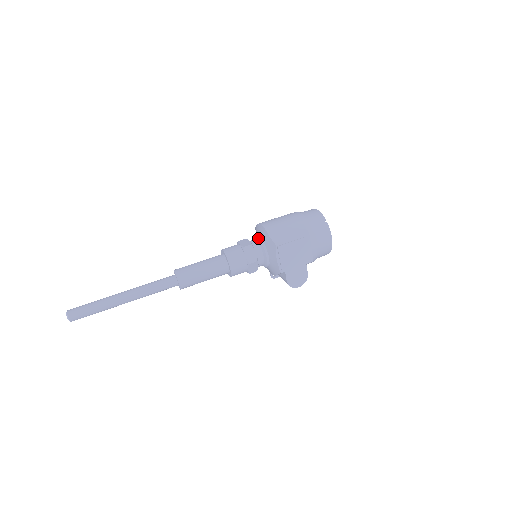
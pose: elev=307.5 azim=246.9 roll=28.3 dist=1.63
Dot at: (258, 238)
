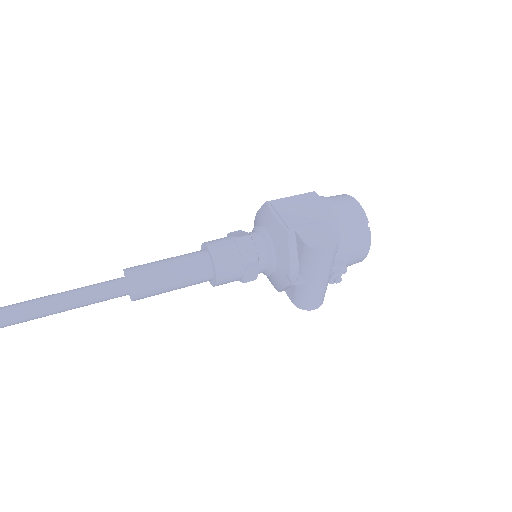
Dot at: occluded
